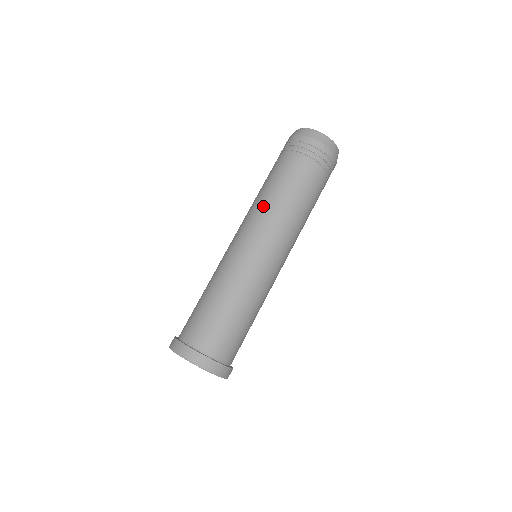
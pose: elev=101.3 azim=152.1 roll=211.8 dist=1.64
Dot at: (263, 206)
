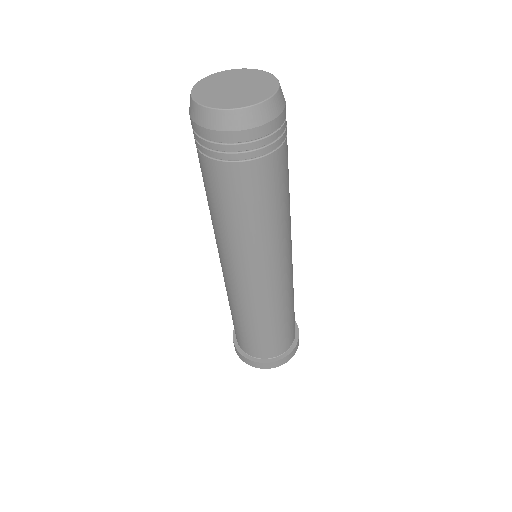
Dot at: (214, 230)
